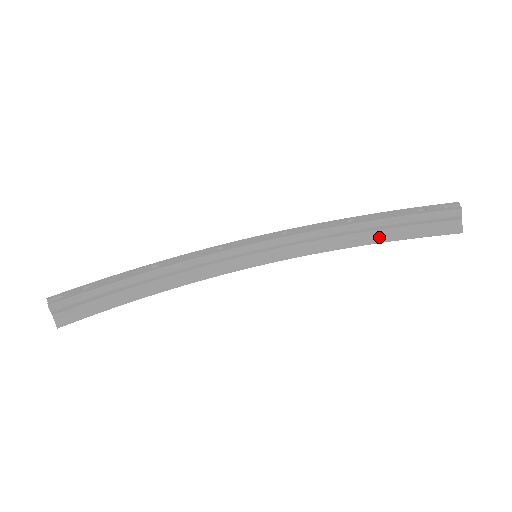
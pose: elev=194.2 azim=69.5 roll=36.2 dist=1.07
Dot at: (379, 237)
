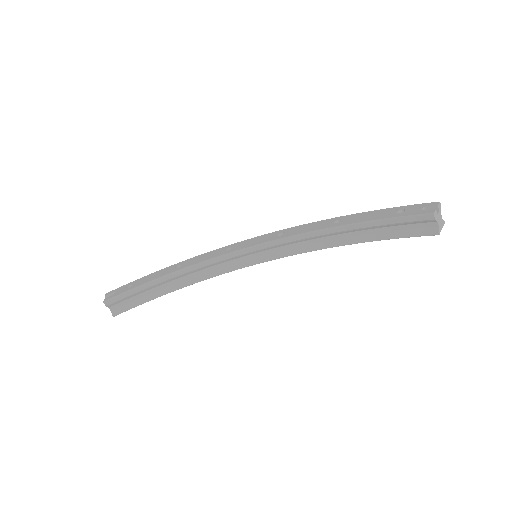
Dot at: (362, 237)
